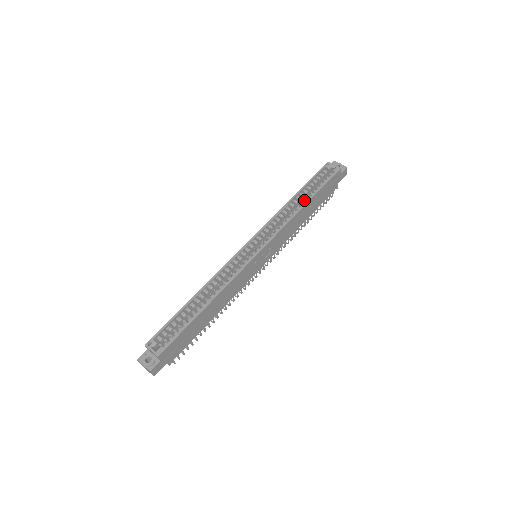
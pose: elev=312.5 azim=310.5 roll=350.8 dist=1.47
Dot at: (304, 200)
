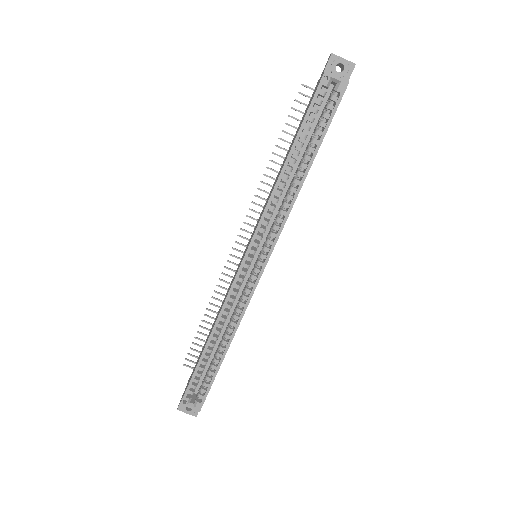
Dot at: (302, 164)
